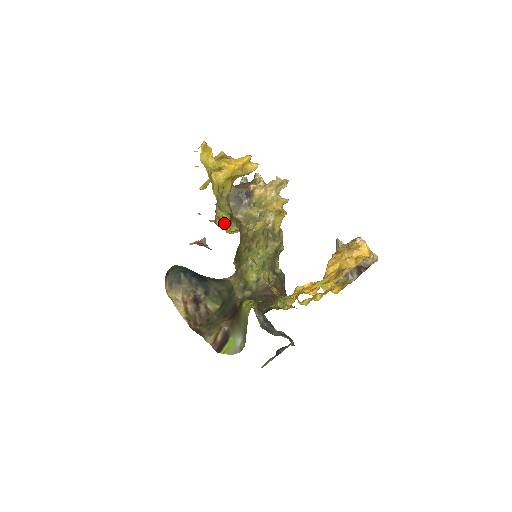
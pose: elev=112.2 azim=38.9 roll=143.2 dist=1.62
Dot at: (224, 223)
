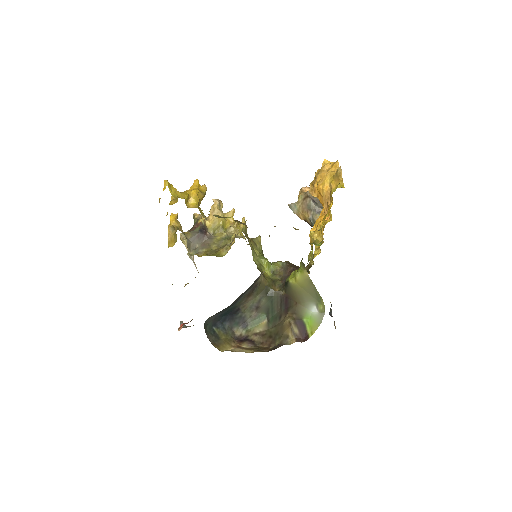
Dot at: (212, 255)
